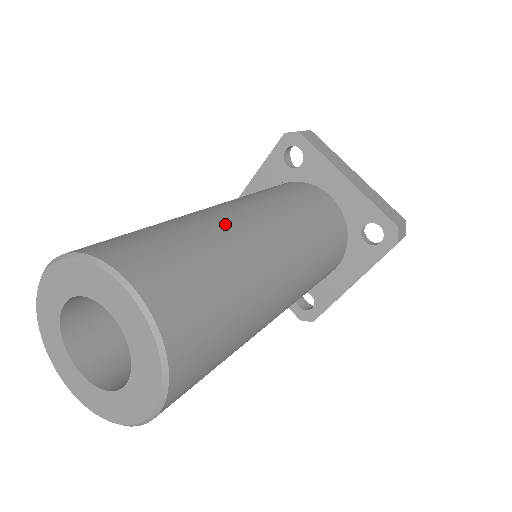
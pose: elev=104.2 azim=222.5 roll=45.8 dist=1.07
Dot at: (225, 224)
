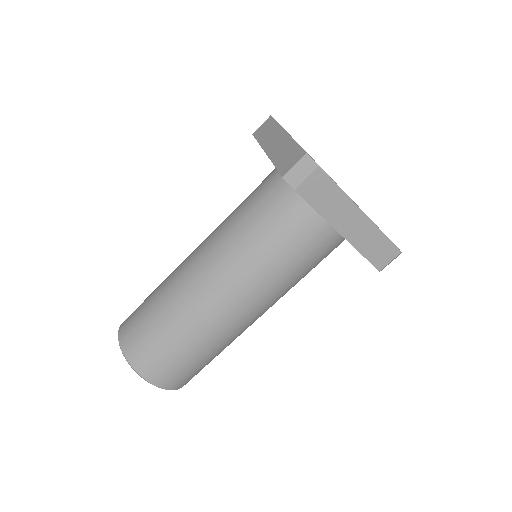
Dot at: (206, 322)
